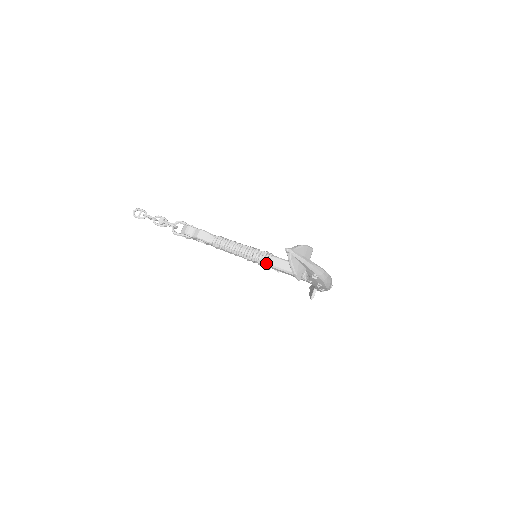
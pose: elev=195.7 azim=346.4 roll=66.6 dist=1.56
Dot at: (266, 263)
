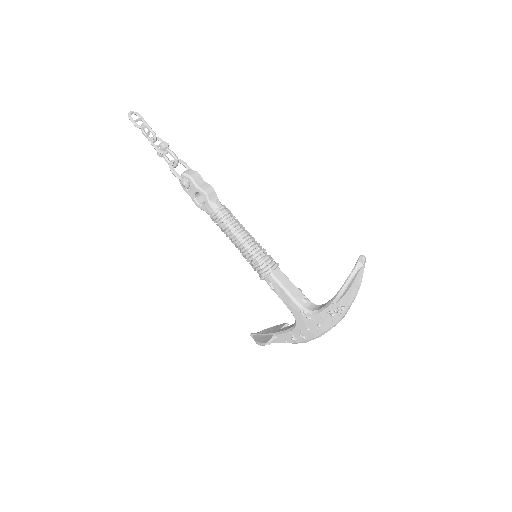
Dot at: (271, 269)
